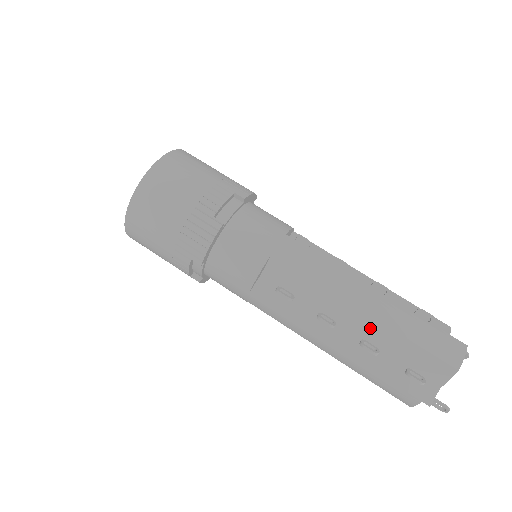
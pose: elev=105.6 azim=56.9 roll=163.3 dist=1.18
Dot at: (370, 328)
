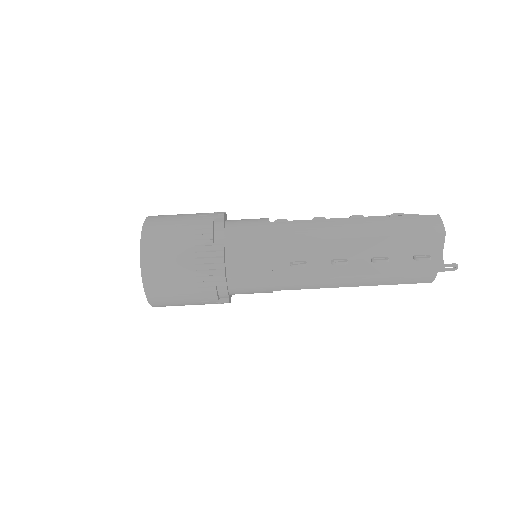
Dot at: (371, 246)
